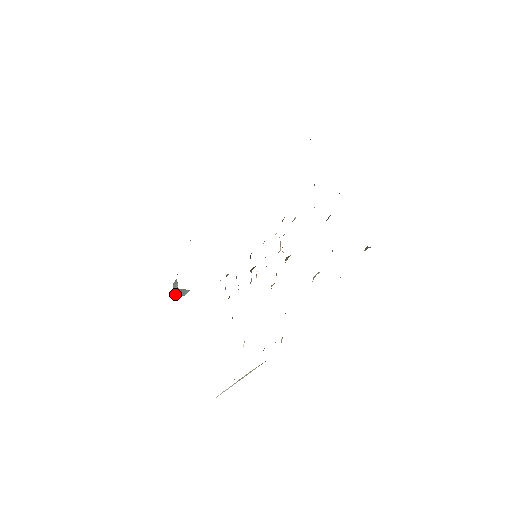
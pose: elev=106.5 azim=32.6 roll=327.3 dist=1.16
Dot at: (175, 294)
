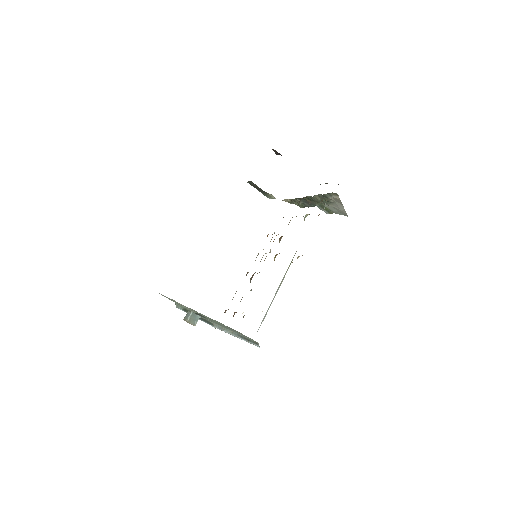
Dot at: (188, 321)
